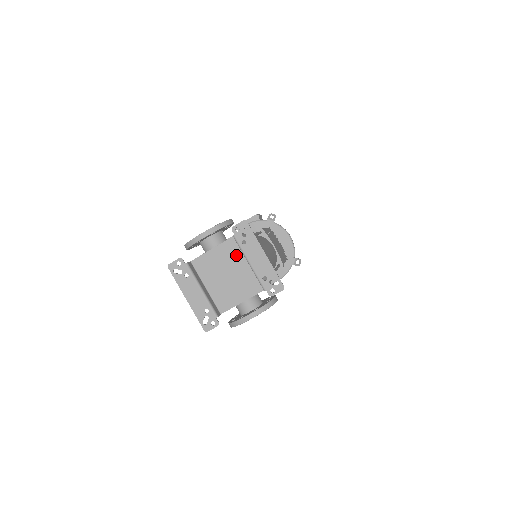
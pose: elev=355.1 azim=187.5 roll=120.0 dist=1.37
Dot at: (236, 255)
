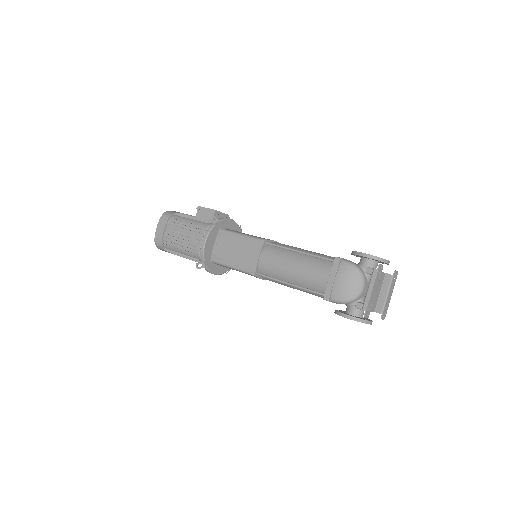
Dot at: (381, 283)
